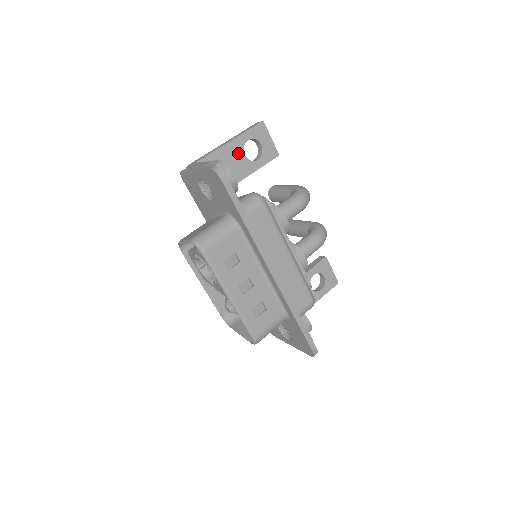
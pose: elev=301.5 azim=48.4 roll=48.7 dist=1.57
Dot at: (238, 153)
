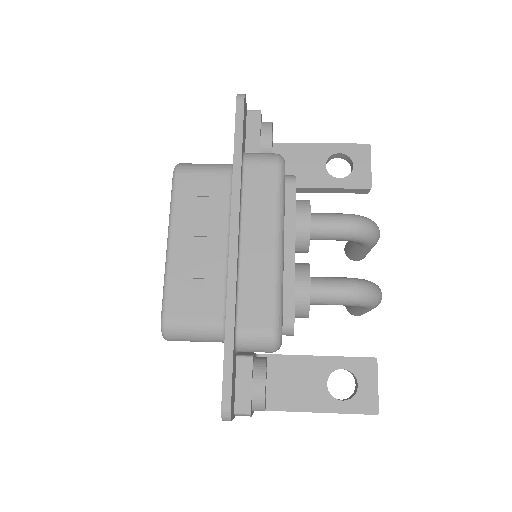
Dot at: (319, 159)
